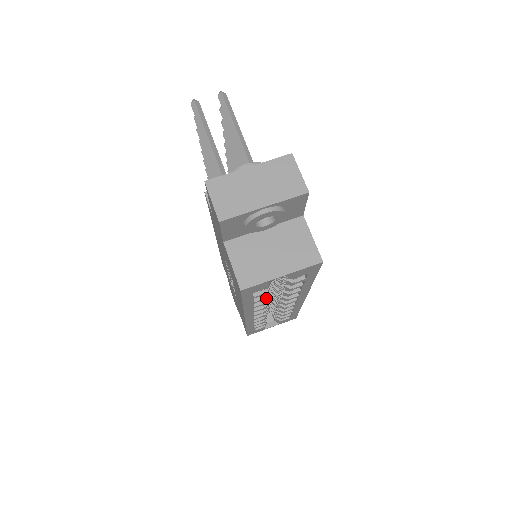
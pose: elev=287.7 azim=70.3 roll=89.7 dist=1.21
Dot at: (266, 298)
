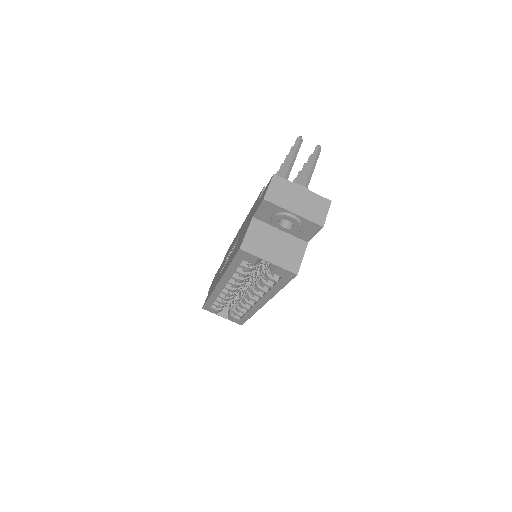
Dot at: (245, 275)
